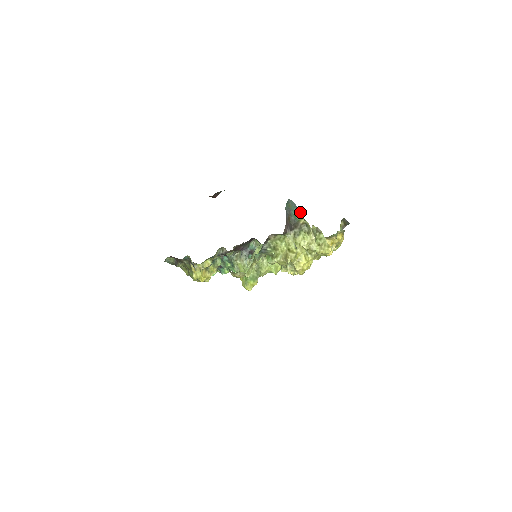
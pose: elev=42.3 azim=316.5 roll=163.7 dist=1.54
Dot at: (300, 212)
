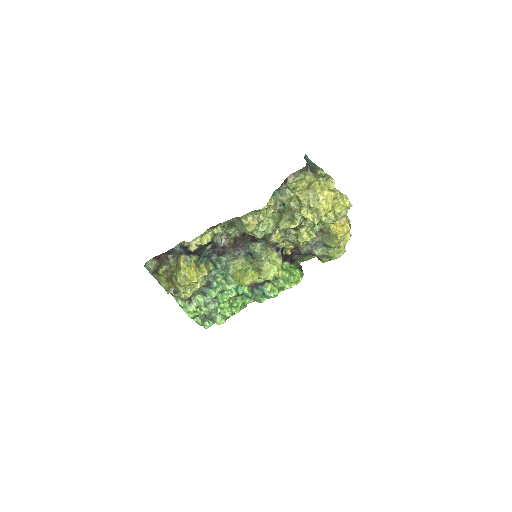
Dot at: (317, 166)
